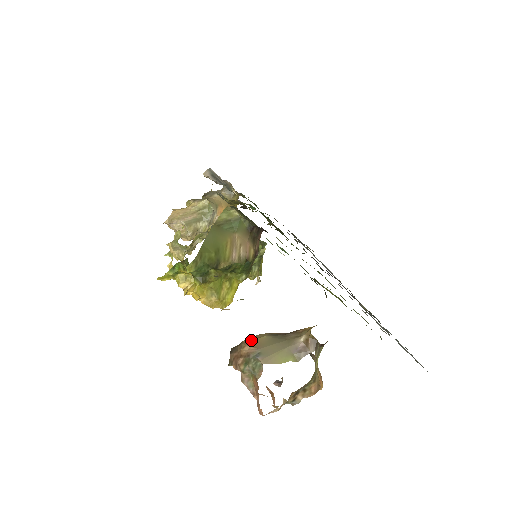
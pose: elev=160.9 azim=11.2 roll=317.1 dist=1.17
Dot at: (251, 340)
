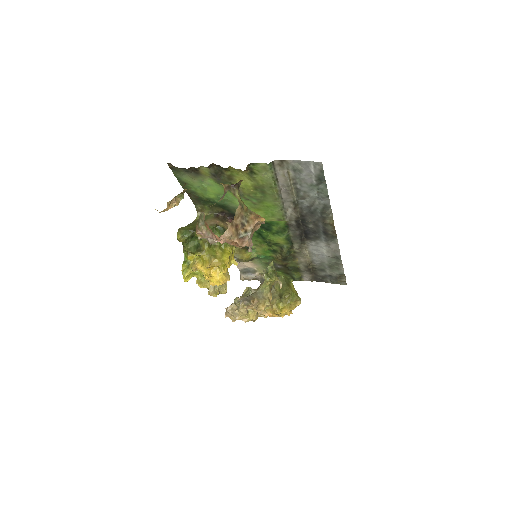
Dot at: occluded
